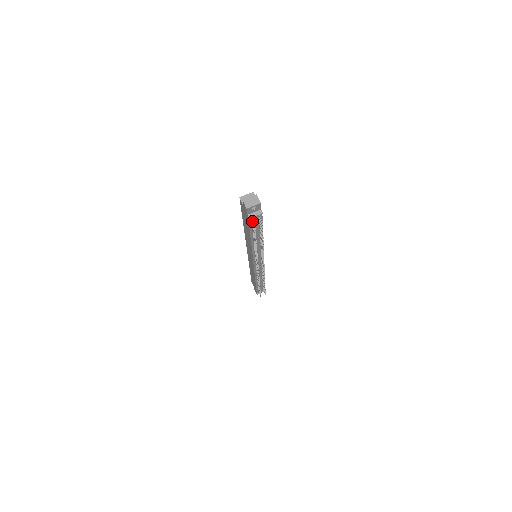
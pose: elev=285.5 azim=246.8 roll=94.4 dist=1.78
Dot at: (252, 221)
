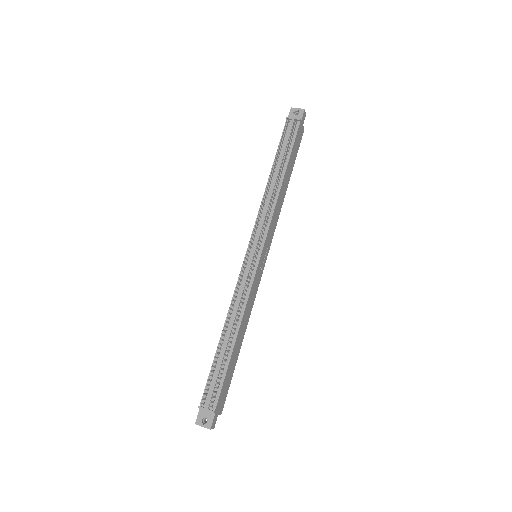
Dot at: (287, 124)
